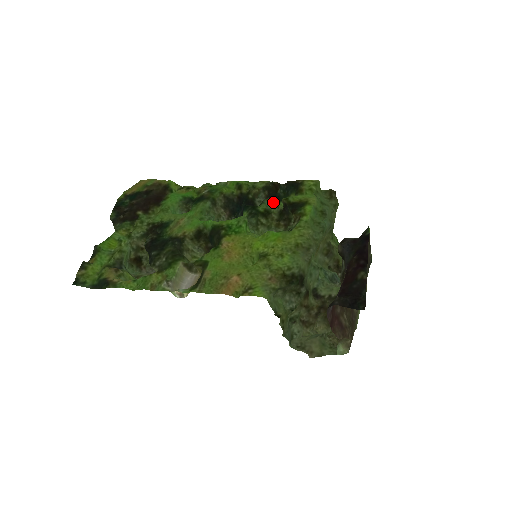
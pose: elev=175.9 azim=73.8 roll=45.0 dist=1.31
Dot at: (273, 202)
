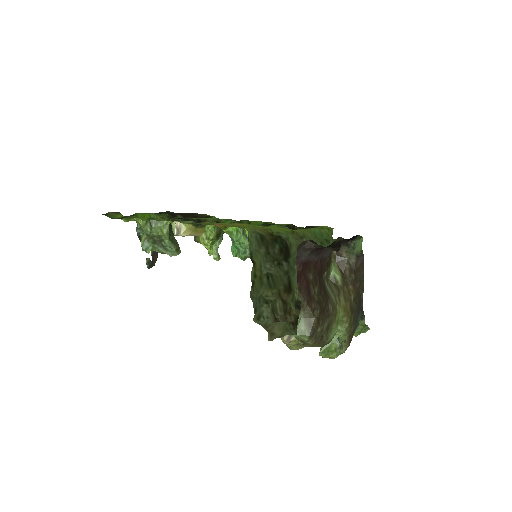
Dot at: occluded
